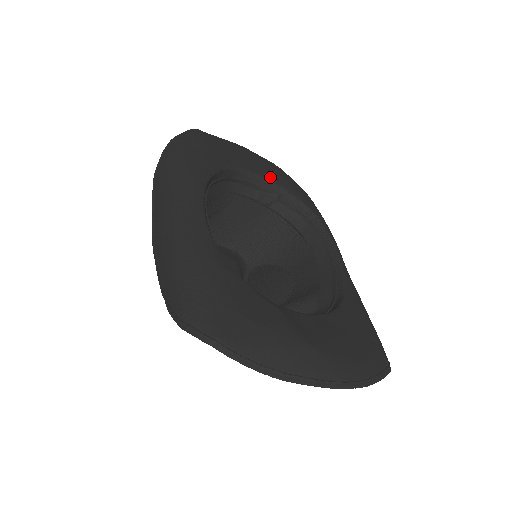
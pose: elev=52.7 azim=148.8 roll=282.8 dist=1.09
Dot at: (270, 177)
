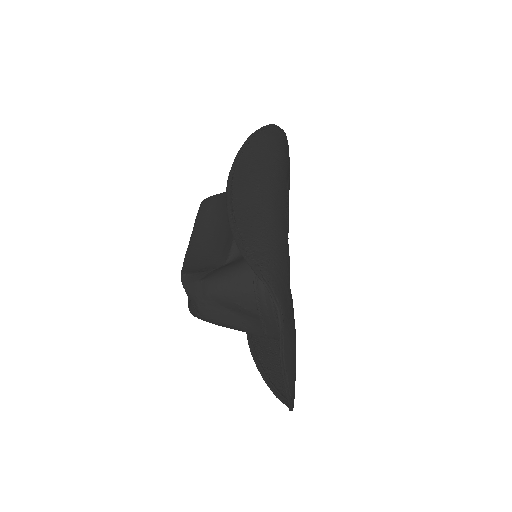
Dot at: (288, 211)
